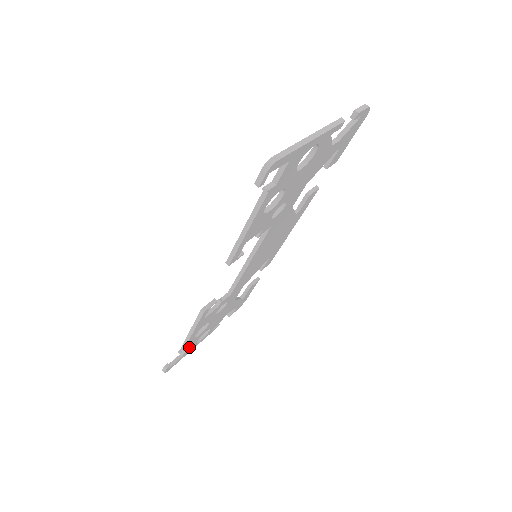
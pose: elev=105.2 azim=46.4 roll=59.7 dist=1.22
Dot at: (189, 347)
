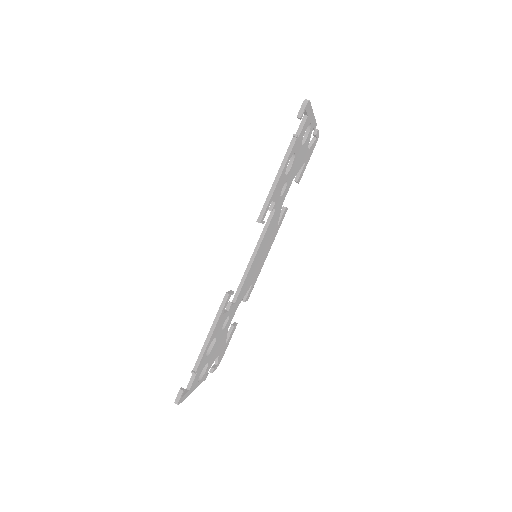
Dot at: (197, 375)
